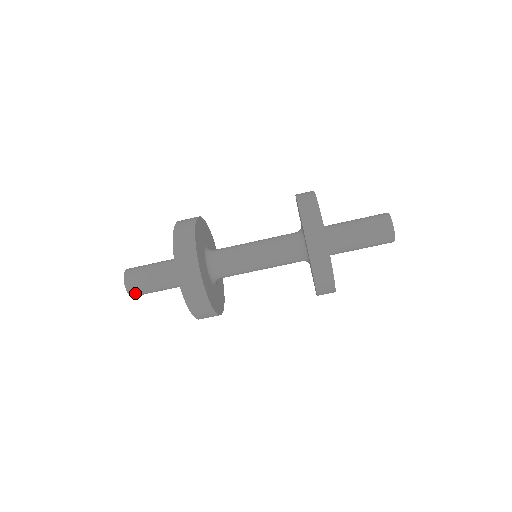
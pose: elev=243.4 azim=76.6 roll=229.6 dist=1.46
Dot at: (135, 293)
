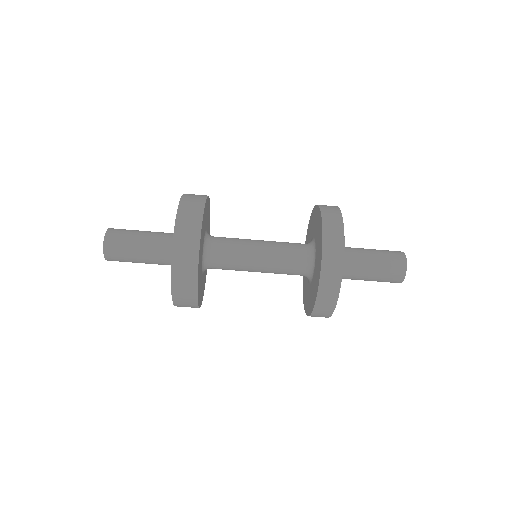
Dot at: (113, 259)
